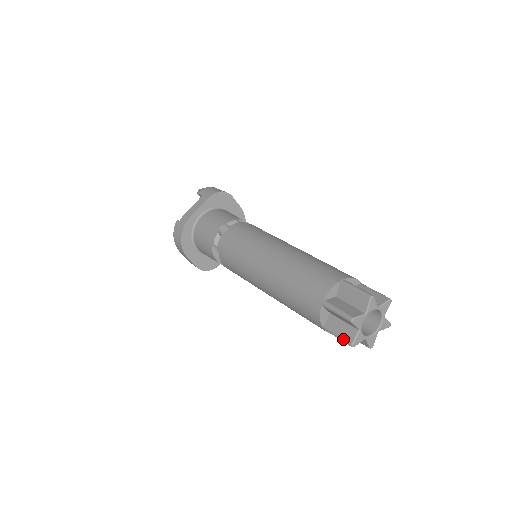
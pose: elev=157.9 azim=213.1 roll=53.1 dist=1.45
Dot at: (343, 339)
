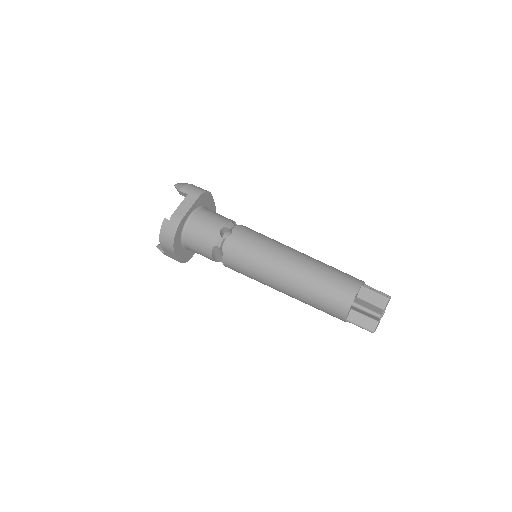
Dot at: (366, 328)
